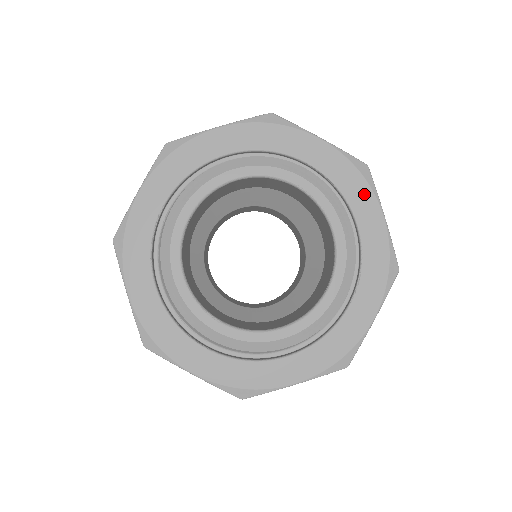
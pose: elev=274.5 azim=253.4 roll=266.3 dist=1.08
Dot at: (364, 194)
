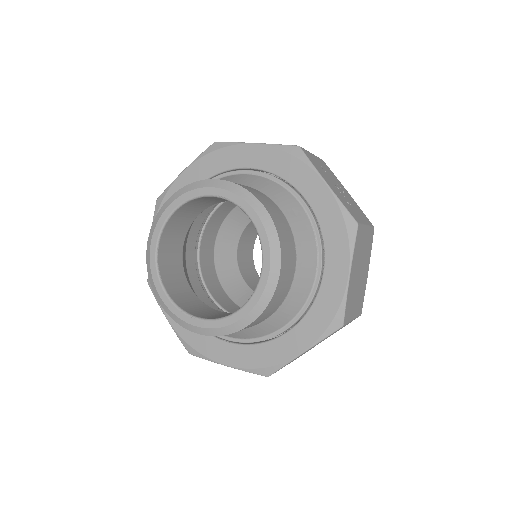
Dot at: (302, 172)
